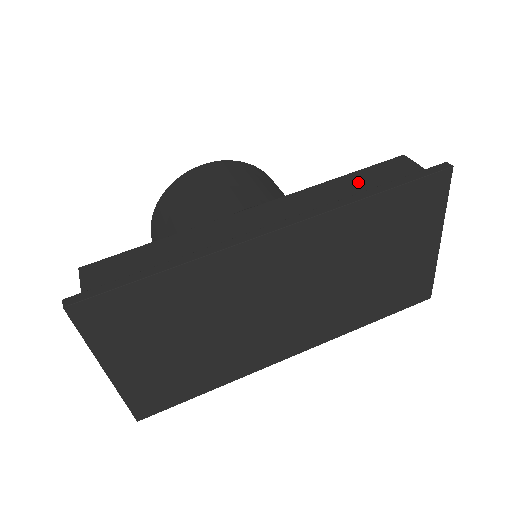
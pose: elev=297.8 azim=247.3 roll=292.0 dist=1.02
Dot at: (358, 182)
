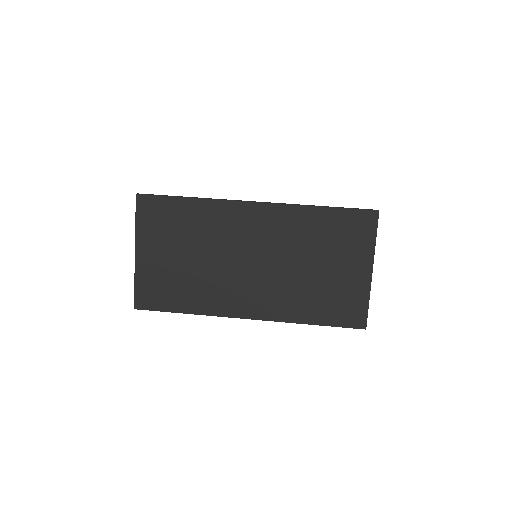
Dot at: occluded
